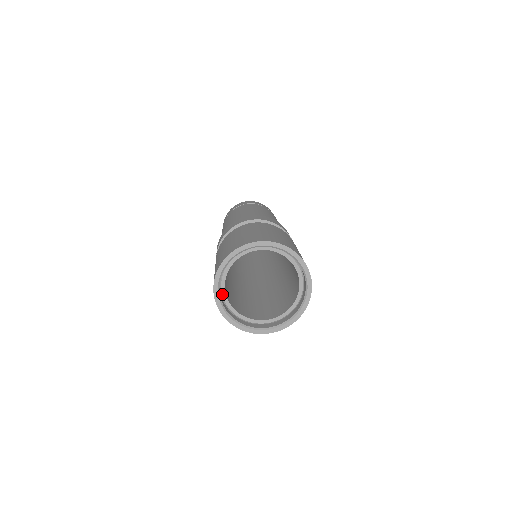
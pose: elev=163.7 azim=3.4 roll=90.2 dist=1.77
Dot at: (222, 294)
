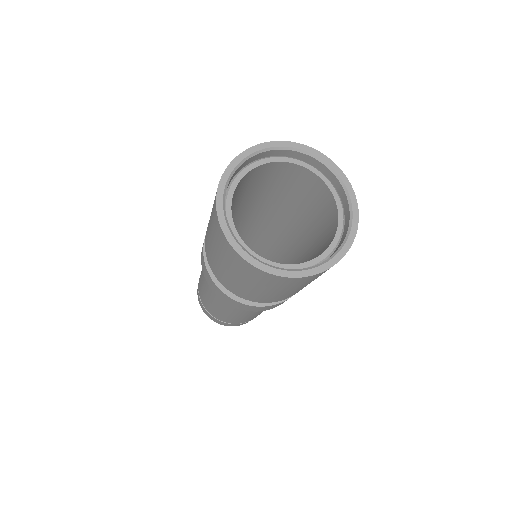
Dot at: (238, 175)
